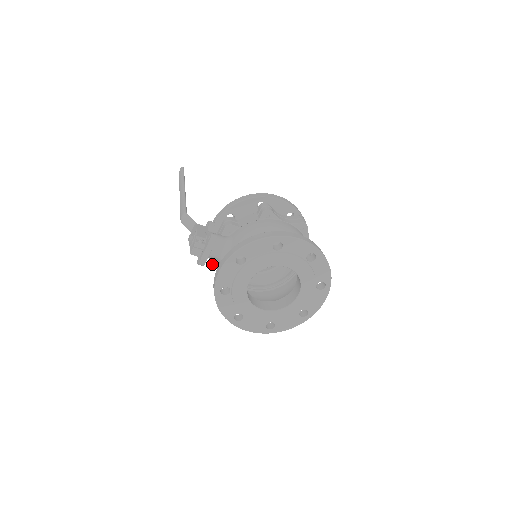
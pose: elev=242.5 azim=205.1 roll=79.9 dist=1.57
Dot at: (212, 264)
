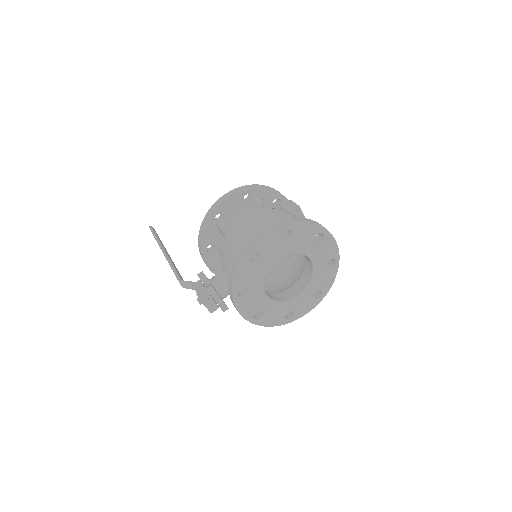
Dot at: occluded
